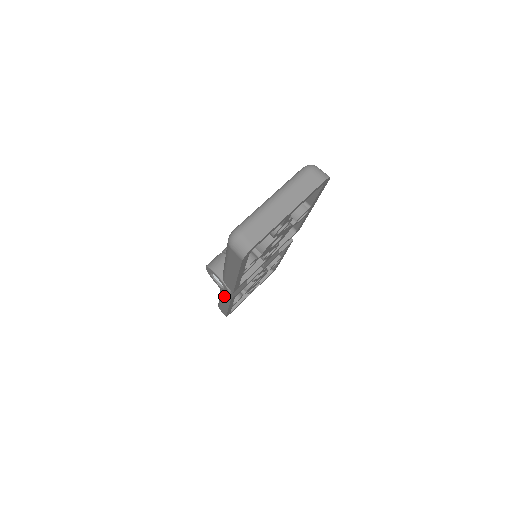
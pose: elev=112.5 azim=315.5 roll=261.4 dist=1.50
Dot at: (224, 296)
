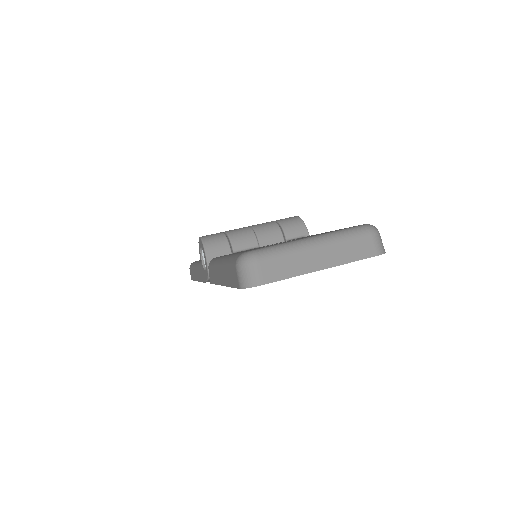
Dot at: (201, 272)
